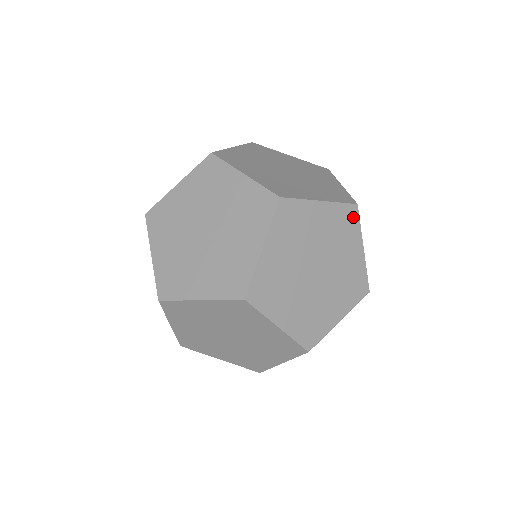
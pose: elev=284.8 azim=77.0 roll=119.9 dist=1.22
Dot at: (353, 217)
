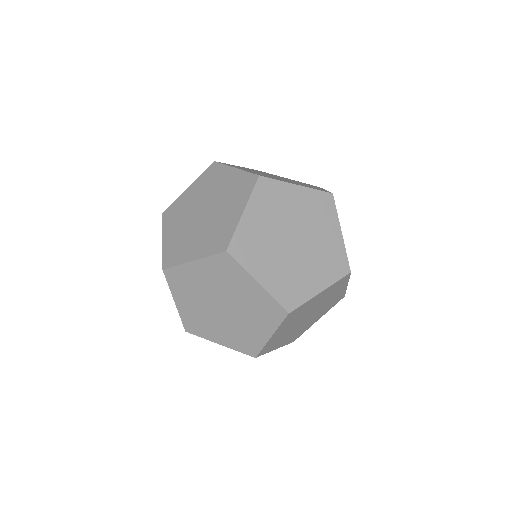
Dot at: (329, 203)
